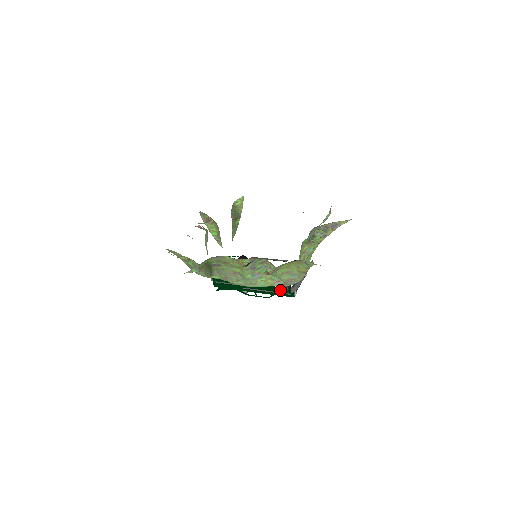
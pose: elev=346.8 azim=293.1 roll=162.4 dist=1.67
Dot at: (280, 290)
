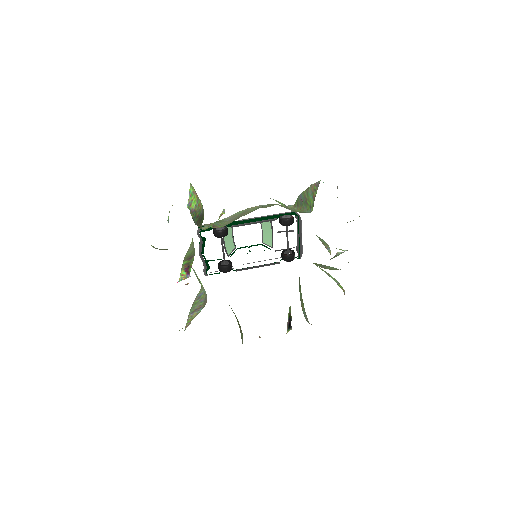
Dot at: occluded
